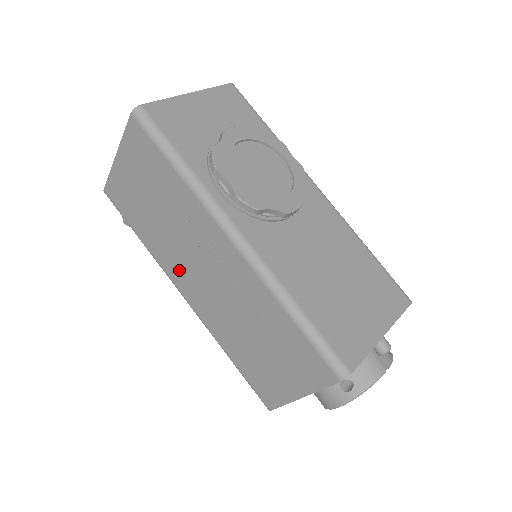
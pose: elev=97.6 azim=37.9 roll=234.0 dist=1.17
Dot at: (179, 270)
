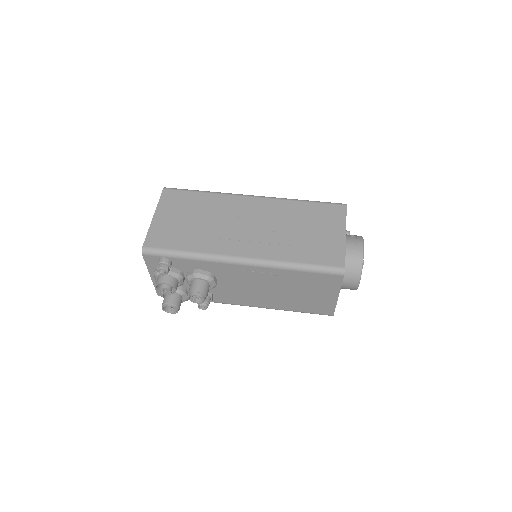
Dot at: (229, 242)
